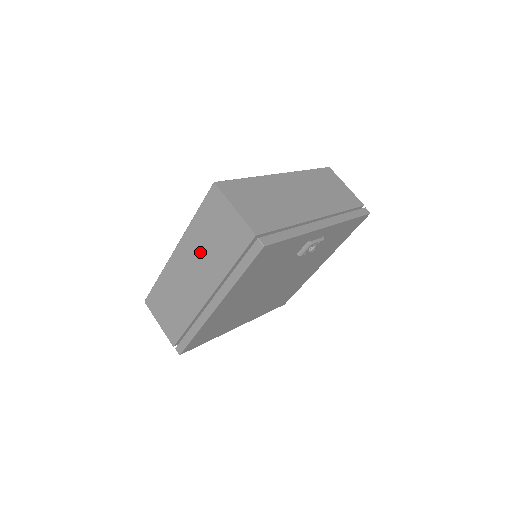
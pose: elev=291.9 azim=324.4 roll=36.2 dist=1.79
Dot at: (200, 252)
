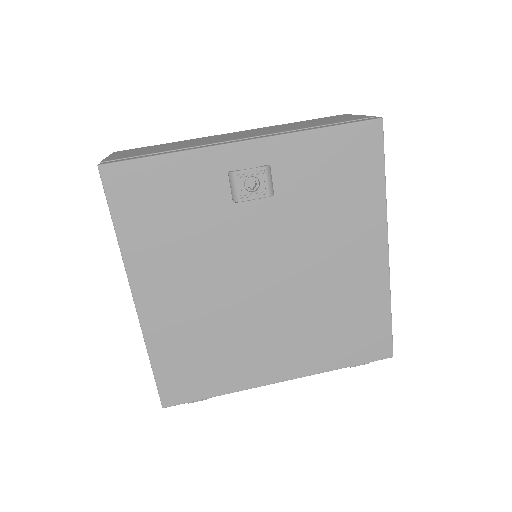
Dot at: occluded
